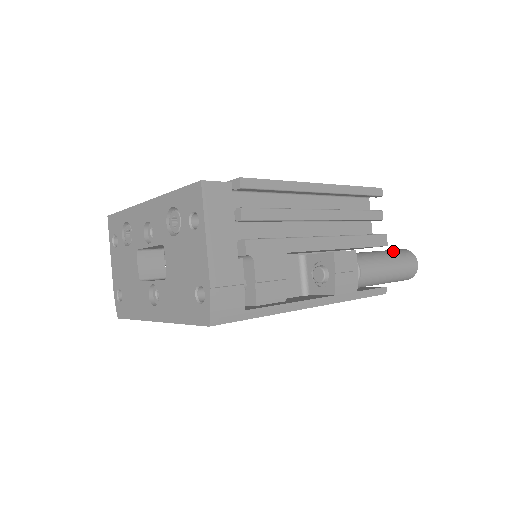
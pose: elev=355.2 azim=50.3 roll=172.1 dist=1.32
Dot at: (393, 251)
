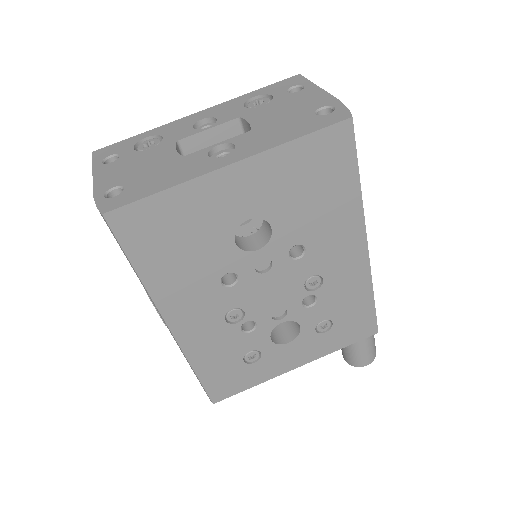
Dot at: occluded
